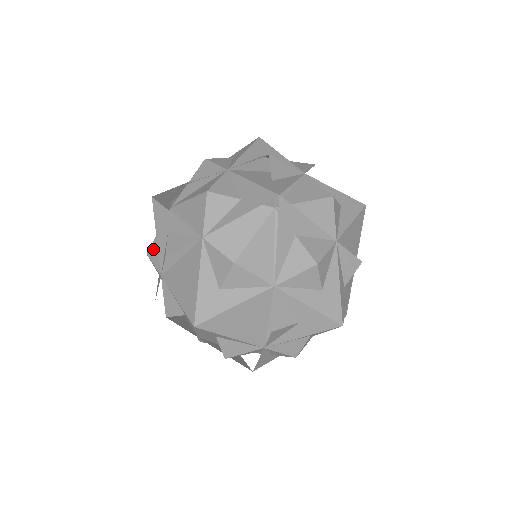
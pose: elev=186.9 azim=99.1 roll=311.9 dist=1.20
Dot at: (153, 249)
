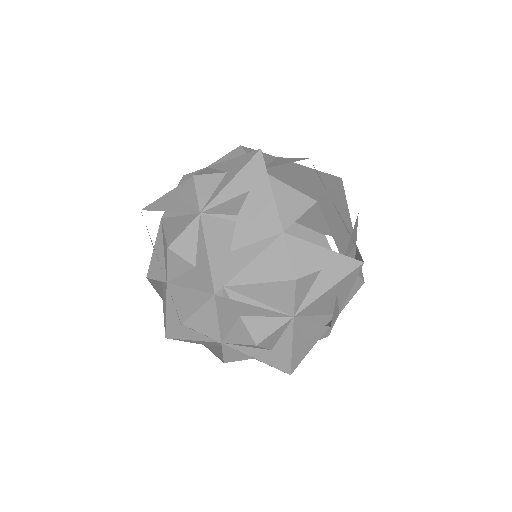
Dot at: occluded
